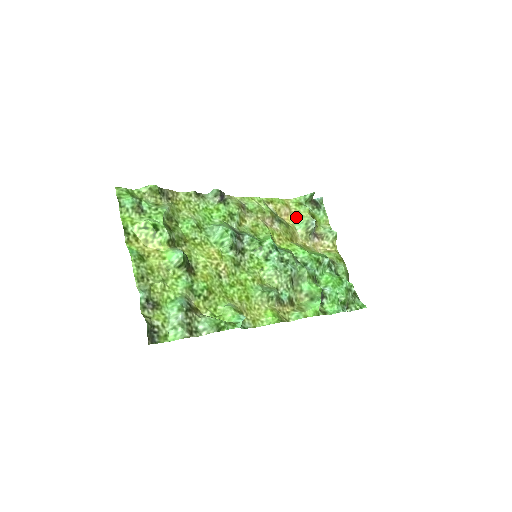
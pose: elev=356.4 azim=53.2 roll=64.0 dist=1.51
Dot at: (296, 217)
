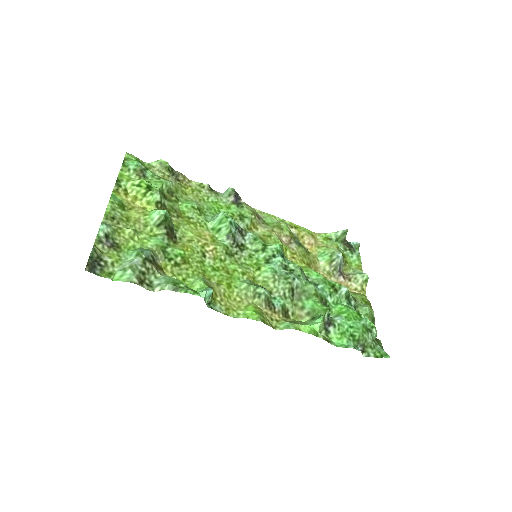
Dot at: (321, 249)
